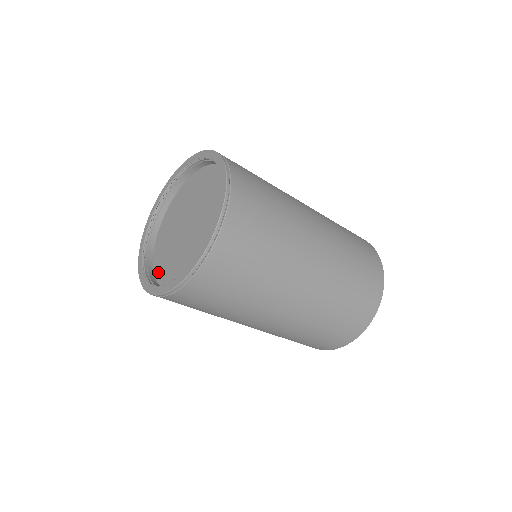
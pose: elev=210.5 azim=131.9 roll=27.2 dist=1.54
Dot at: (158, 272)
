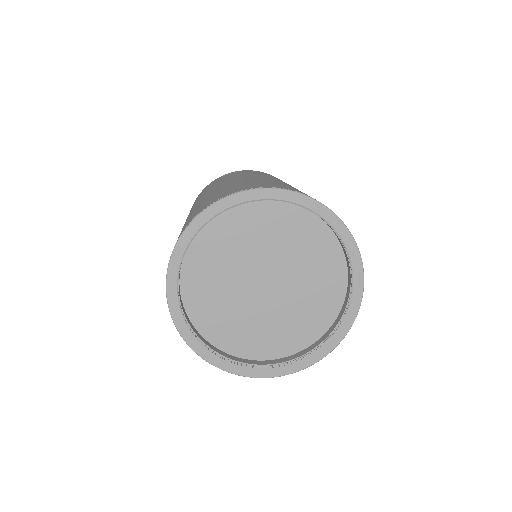
Dot at: (190, 267)
